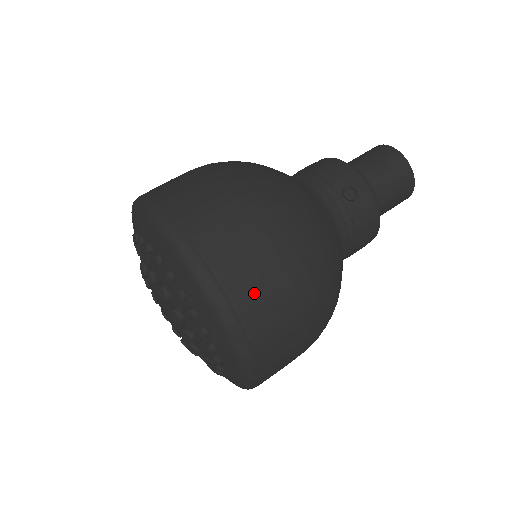
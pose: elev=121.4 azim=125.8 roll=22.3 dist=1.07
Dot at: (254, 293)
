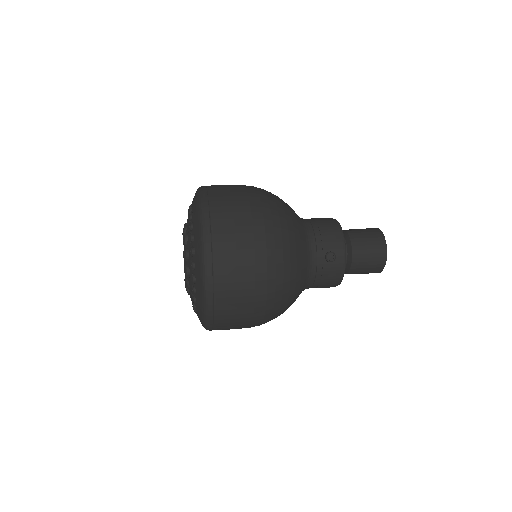
Dot at: (230, 290)
